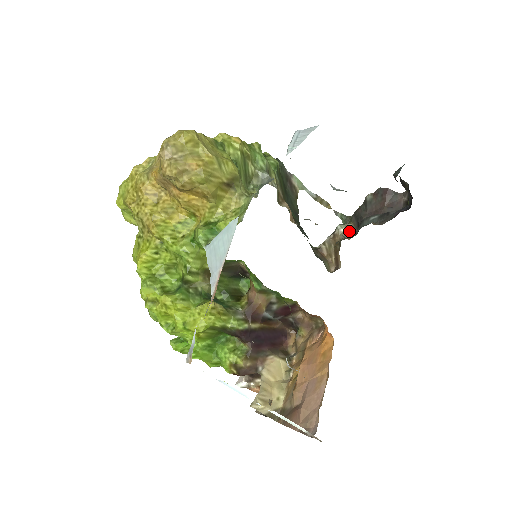
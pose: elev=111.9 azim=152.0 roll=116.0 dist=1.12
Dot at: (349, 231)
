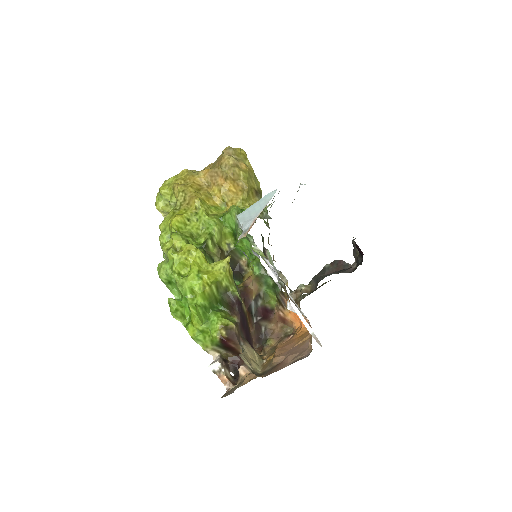
Dot at: (308, 289)
